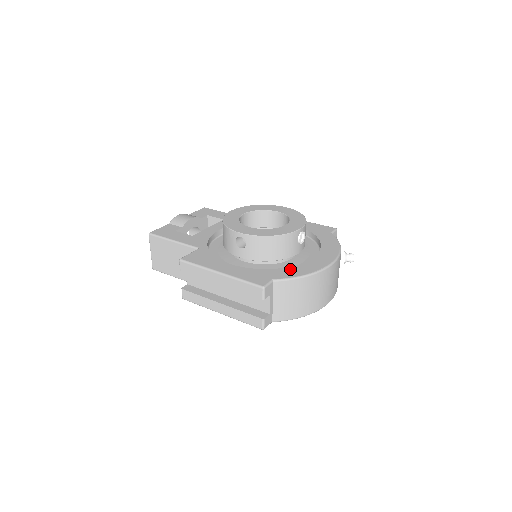
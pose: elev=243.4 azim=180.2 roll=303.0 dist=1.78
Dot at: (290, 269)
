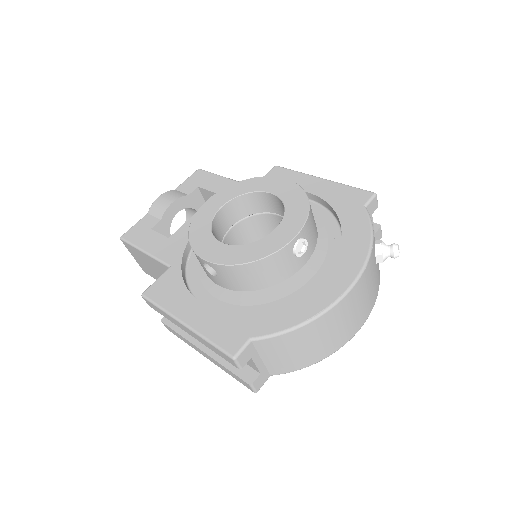
Dot at: (280, 310)
